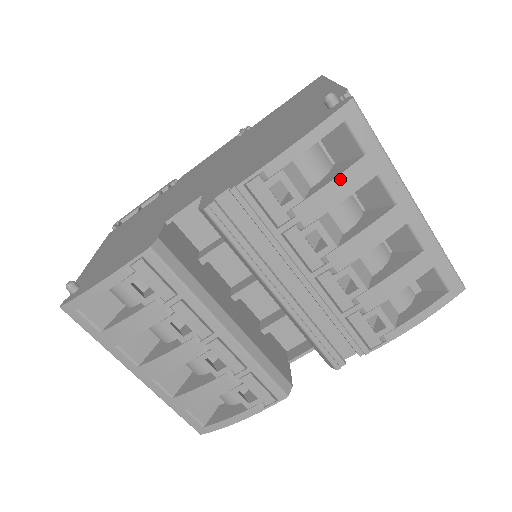
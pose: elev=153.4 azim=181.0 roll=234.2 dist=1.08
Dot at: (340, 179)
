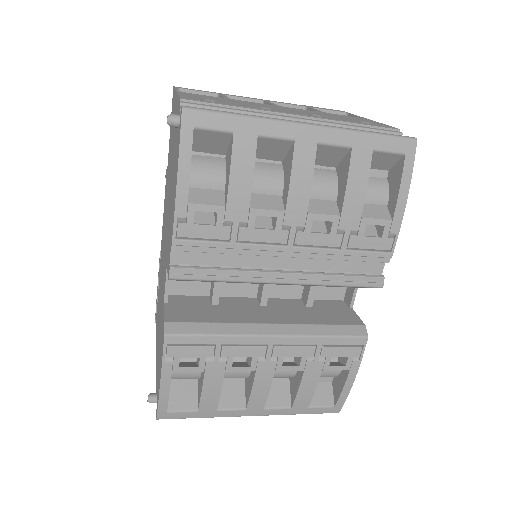
Dot at: (234, 168)
